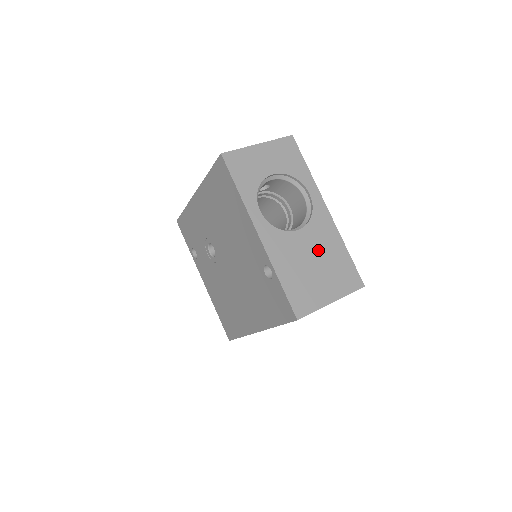
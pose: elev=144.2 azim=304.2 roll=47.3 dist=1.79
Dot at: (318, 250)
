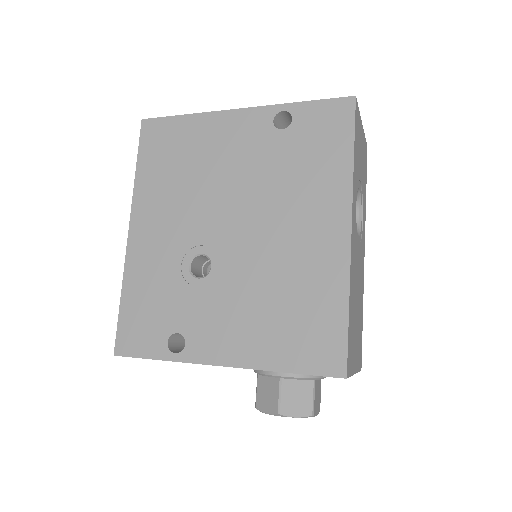
Dot at: occluded
